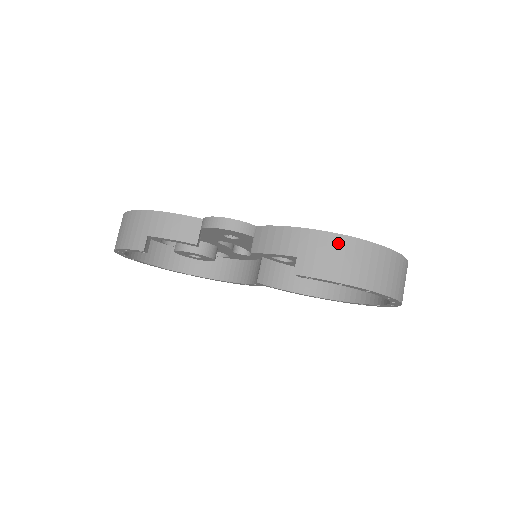
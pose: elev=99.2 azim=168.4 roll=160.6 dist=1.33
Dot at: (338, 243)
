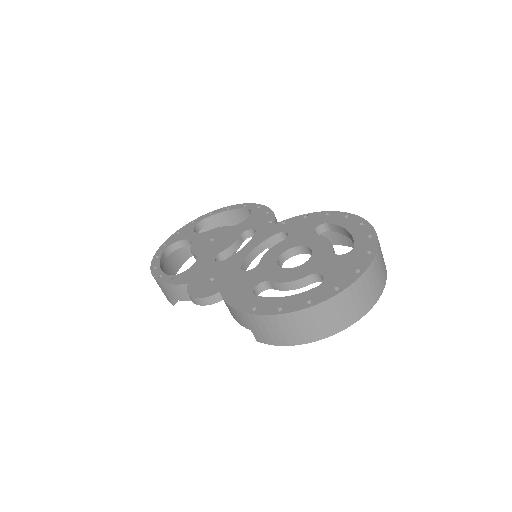
Dot at: (271, 322)
